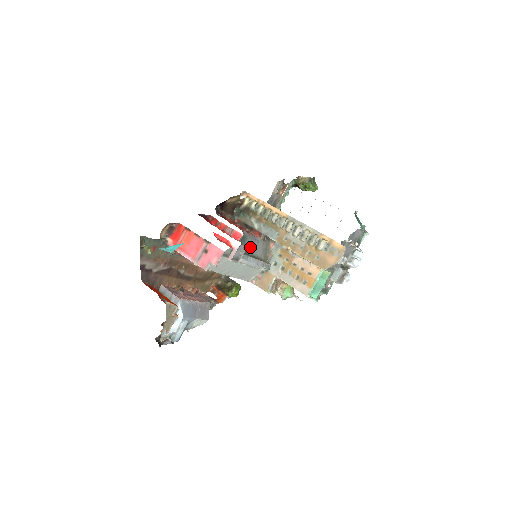
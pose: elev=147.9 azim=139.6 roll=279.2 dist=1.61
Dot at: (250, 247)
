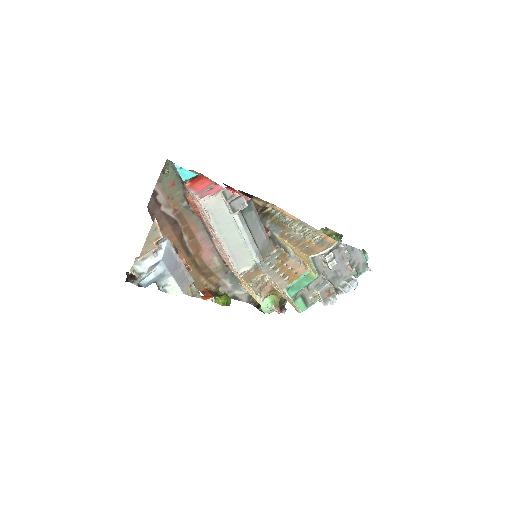
Dot at: (252, 223)
